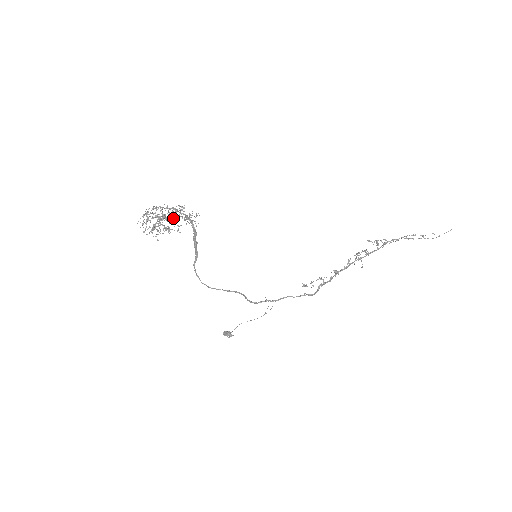
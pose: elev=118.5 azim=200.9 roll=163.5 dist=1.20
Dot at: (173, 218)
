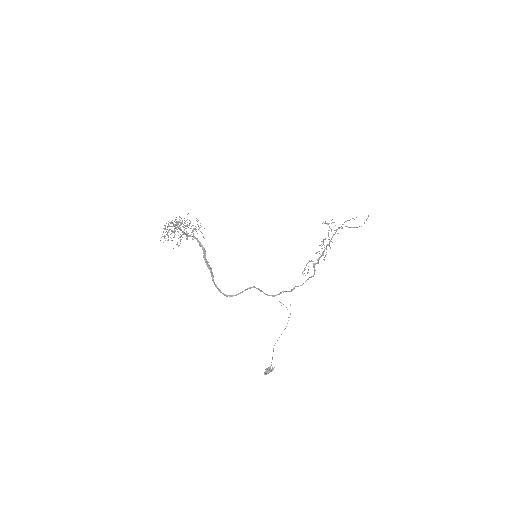
Dot at: occluded
